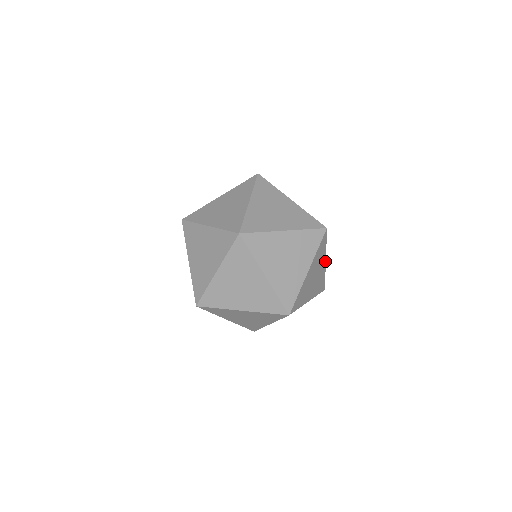
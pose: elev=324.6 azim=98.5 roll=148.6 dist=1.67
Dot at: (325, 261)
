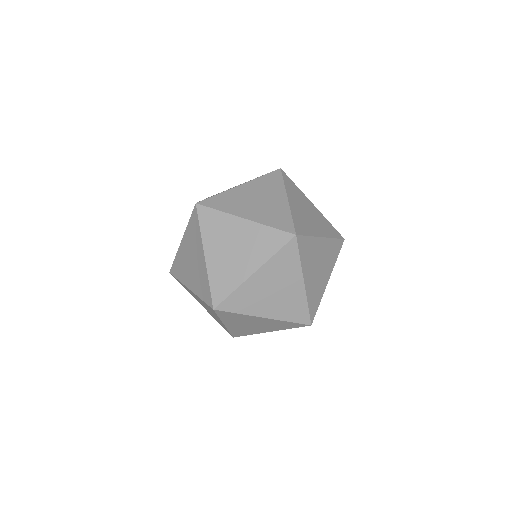
Dot at: (303, 282)
